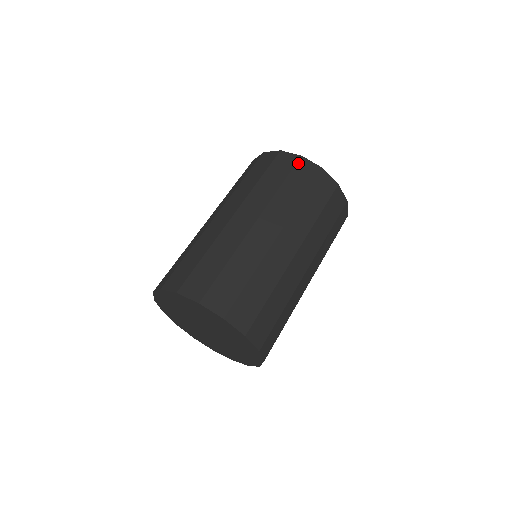
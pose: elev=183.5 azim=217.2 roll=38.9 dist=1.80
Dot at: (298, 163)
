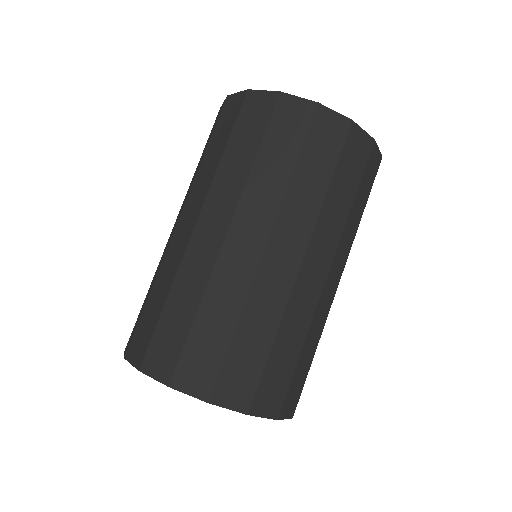
Dot at: (277, 107)
